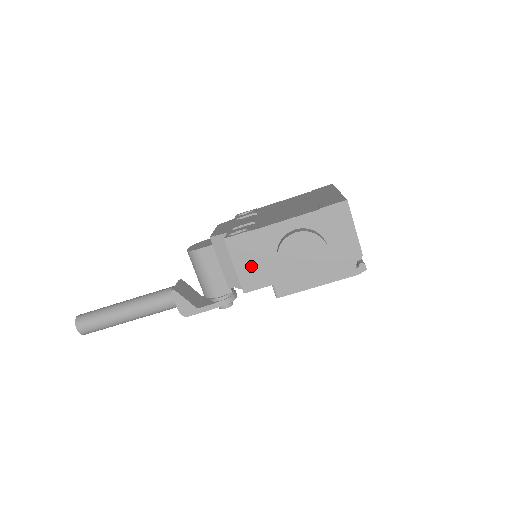
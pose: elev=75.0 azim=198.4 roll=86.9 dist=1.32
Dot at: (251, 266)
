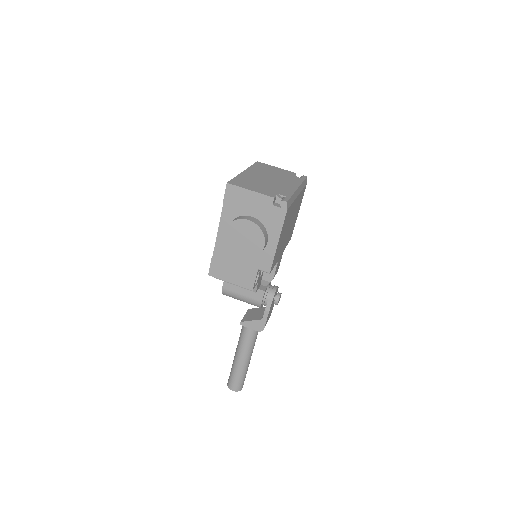
Dot at: (236, 273)
